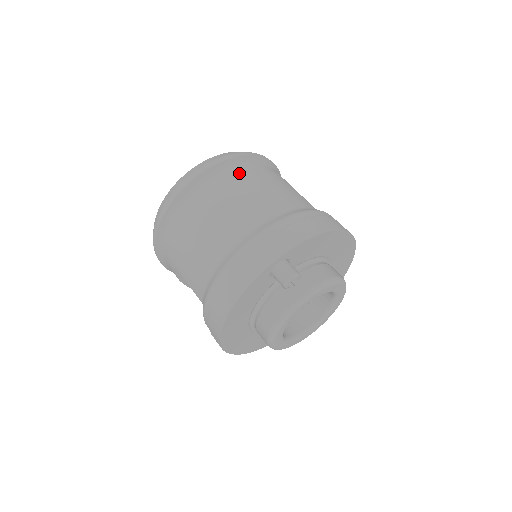
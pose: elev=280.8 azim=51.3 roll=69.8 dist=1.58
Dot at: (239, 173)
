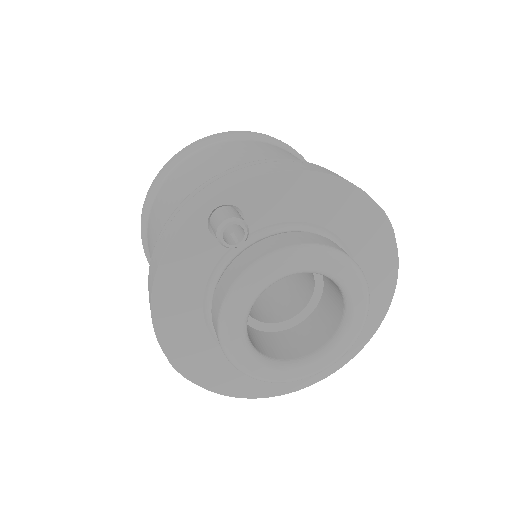
Dot at: (227, 144)
